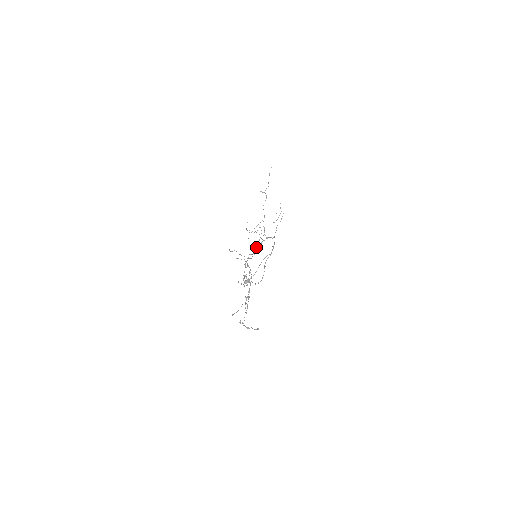
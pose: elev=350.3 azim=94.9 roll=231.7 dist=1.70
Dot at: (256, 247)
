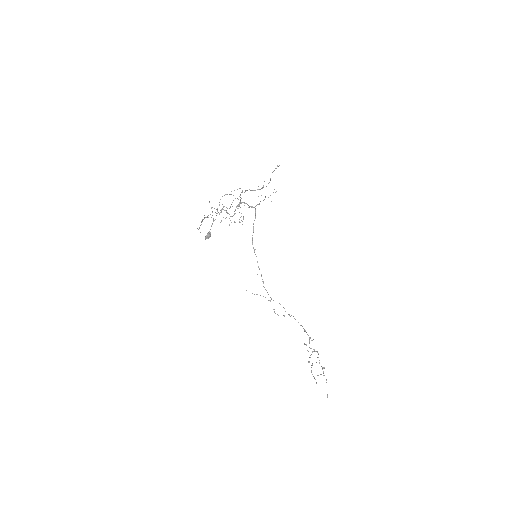
Dot at: occluded
